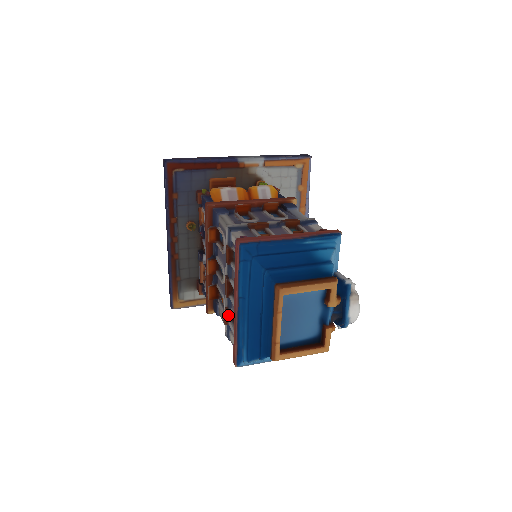
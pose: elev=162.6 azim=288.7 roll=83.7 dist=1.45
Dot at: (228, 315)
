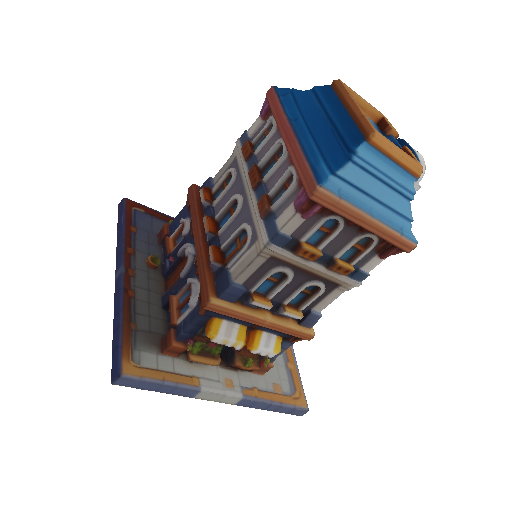
Dot at: occluded
